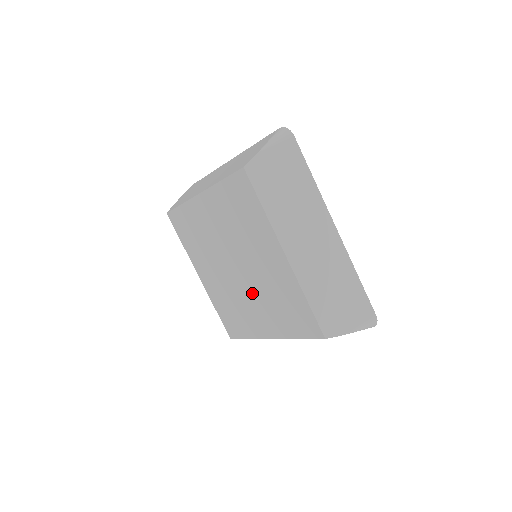
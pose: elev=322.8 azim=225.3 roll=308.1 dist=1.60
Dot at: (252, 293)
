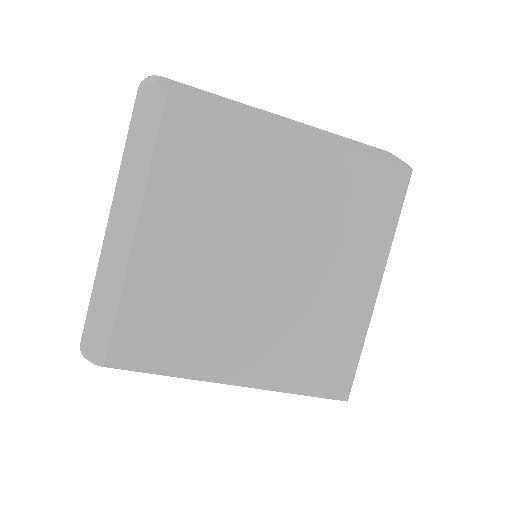
Dot at: (266, 309)
